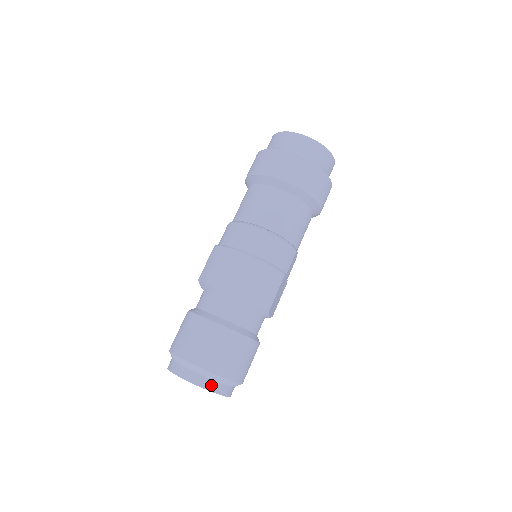
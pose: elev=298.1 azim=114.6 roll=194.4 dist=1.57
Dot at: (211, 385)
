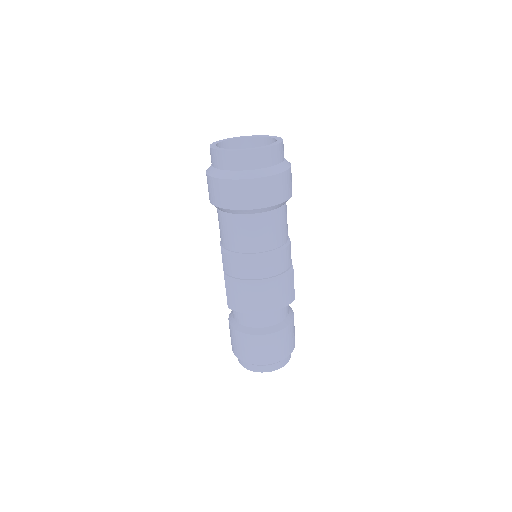
Dot at: (281, 364)
